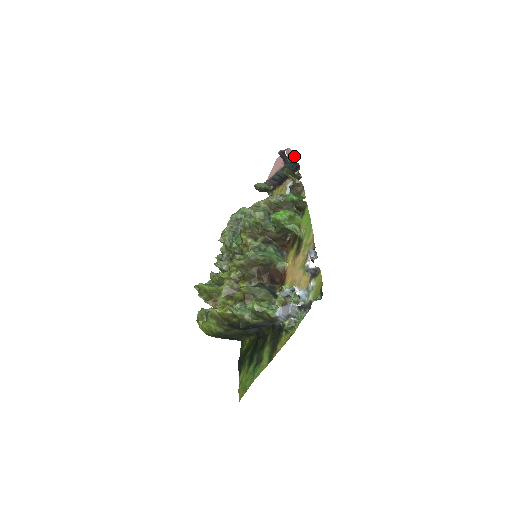
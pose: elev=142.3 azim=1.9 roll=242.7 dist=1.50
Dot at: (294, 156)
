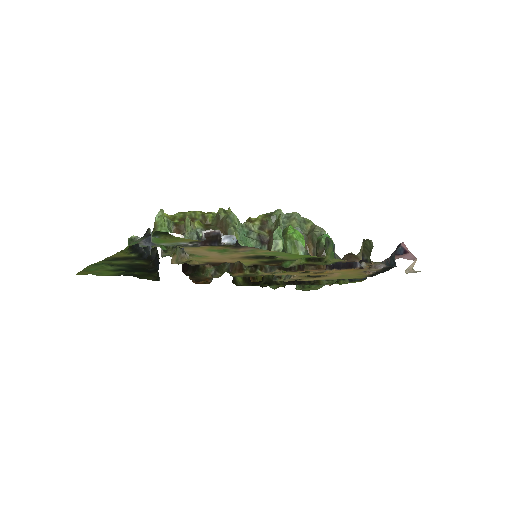
Dot at: (411, 269)
